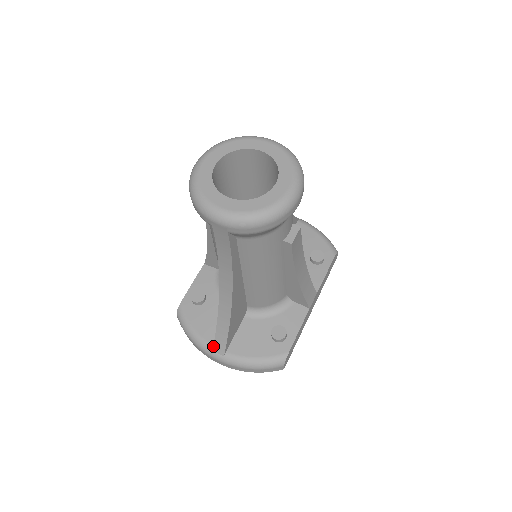
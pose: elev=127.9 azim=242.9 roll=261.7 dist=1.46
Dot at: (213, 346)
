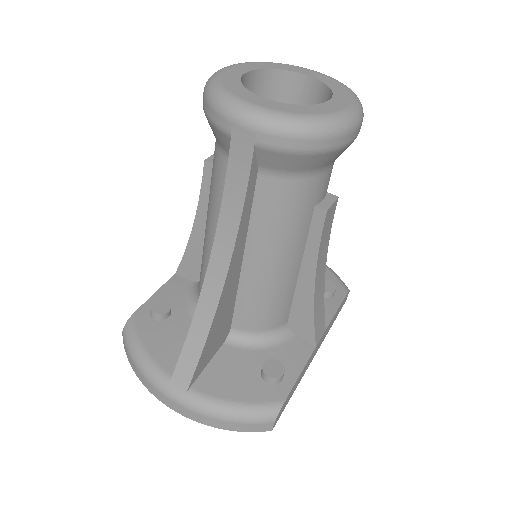
Dot at: (172, 375)
